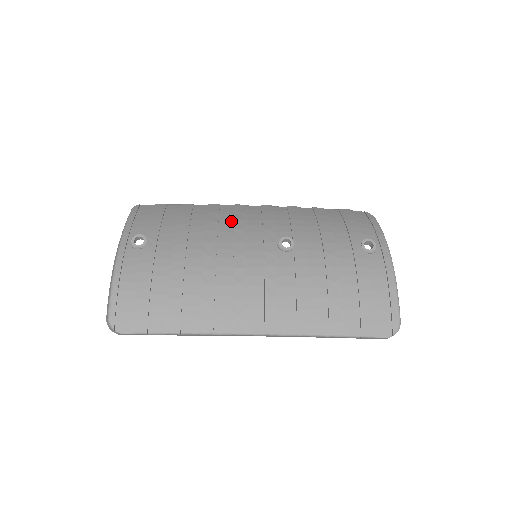
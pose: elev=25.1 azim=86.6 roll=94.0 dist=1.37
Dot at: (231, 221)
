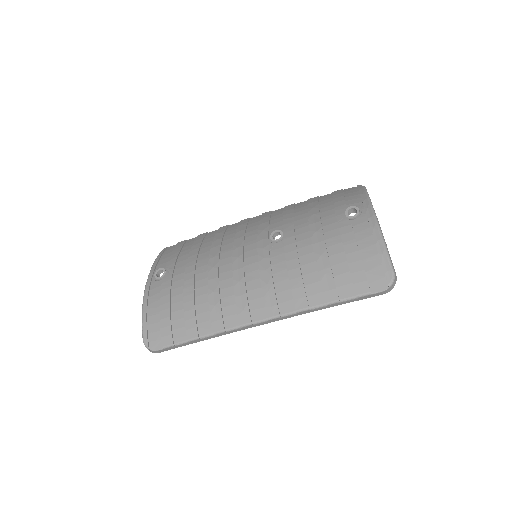
Dot at: (233, 234)
